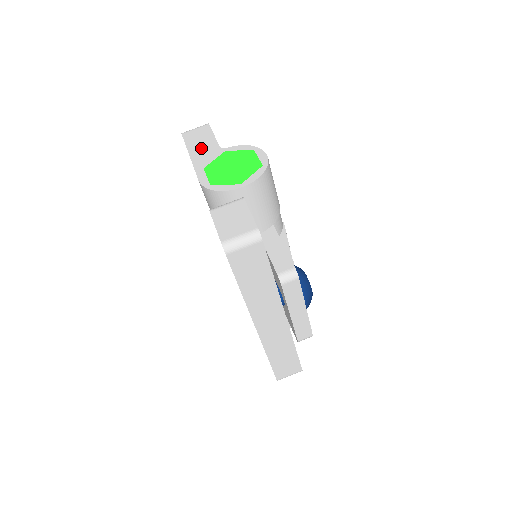
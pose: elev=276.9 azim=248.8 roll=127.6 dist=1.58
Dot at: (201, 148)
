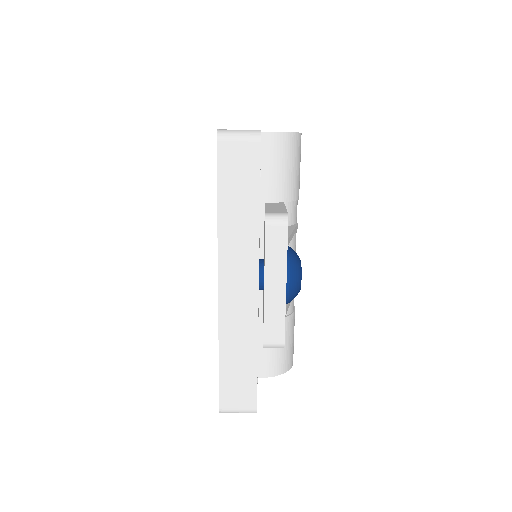
Dot at: occluded
